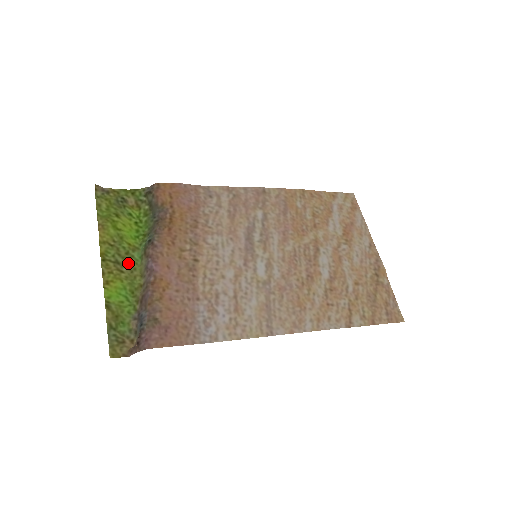
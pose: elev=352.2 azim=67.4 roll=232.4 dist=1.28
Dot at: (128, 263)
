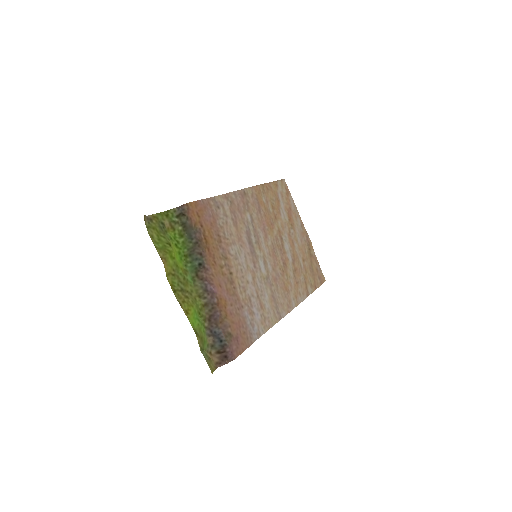
Dot at: (187, 287)
